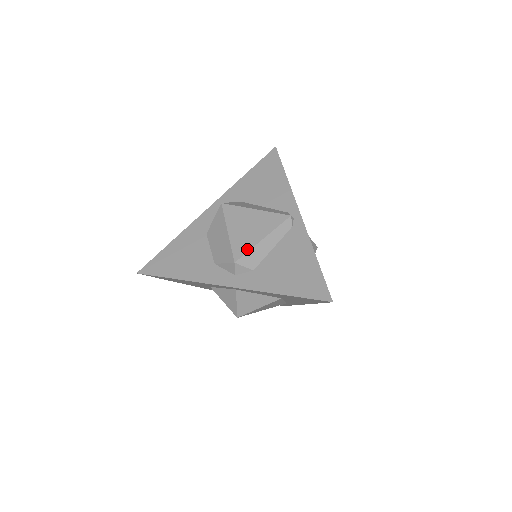
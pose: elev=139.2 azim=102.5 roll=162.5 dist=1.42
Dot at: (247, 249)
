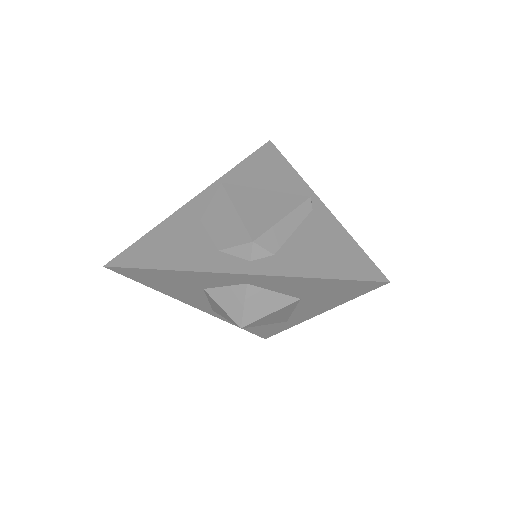
Dot at: (266, 228)
